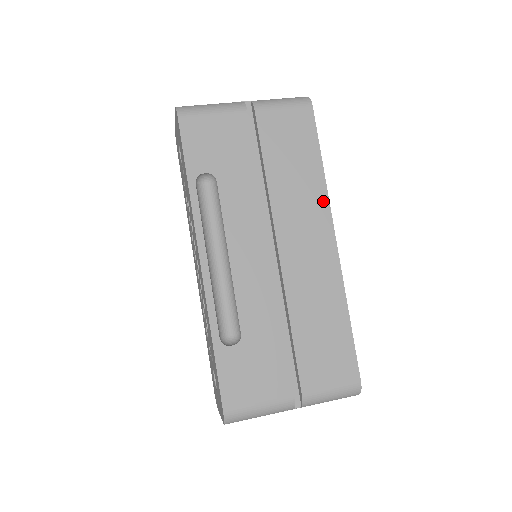
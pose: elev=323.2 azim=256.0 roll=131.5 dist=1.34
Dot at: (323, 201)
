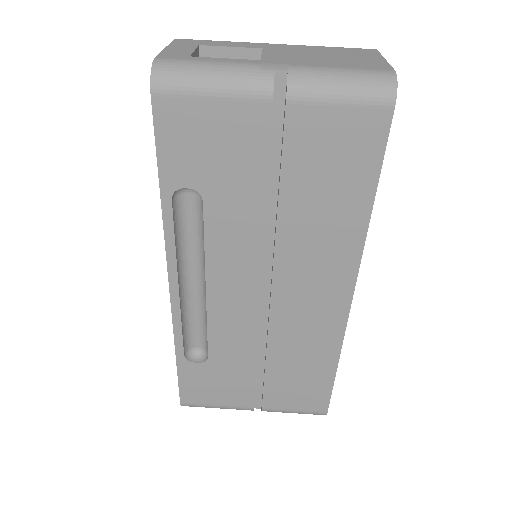
Dot at: (353, 252)
